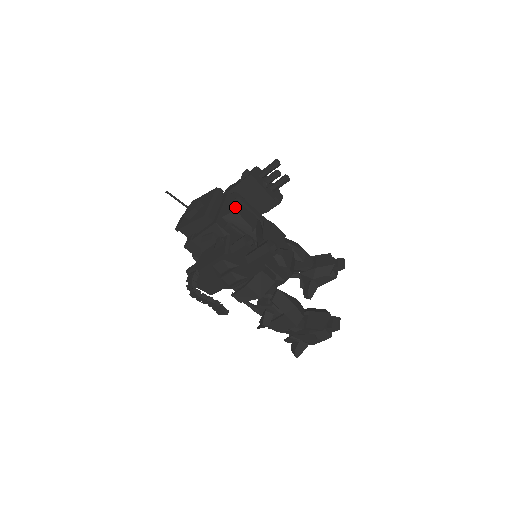
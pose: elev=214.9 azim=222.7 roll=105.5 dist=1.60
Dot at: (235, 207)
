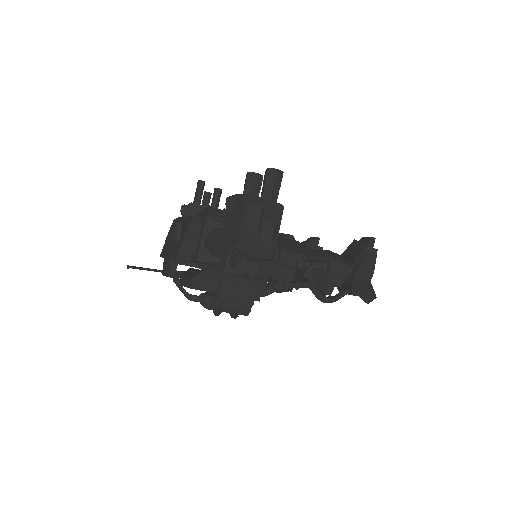
Dot at: (207, 208)
